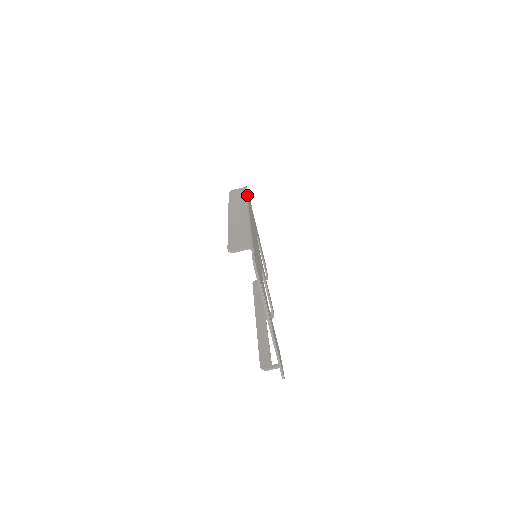
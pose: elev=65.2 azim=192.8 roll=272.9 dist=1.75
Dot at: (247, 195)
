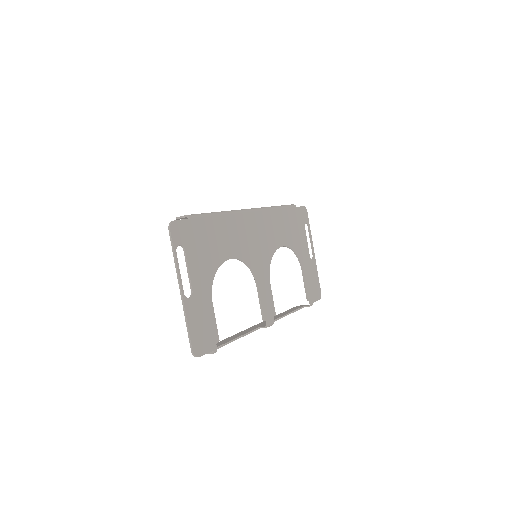
Dot at: (284, 207)
